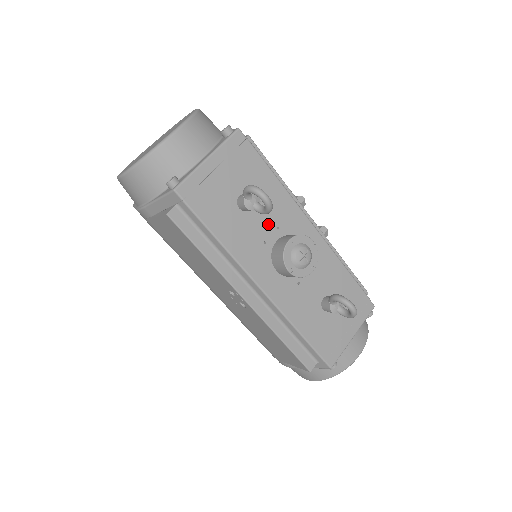
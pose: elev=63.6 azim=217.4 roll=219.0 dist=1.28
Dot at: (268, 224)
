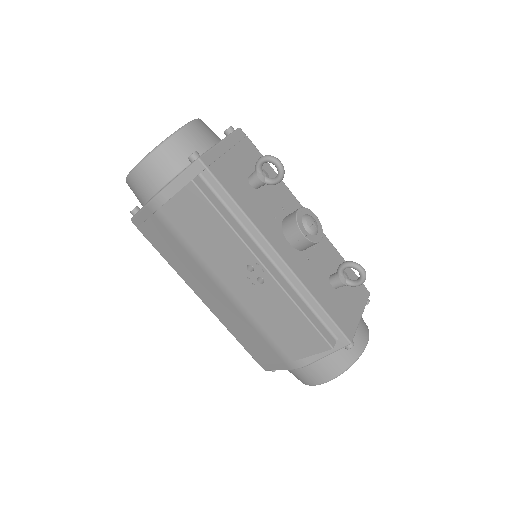
Dot at: (274, 204)
